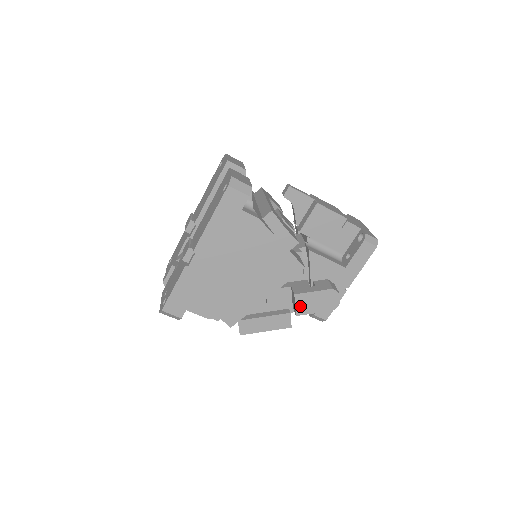
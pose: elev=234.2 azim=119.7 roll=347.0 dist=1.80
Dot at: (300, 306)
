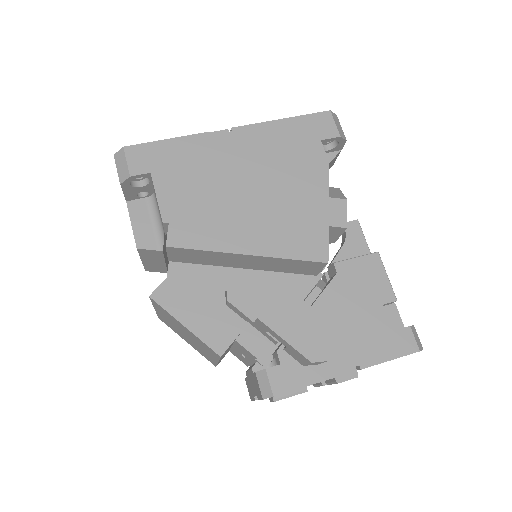
Dot at: (276, 309)
